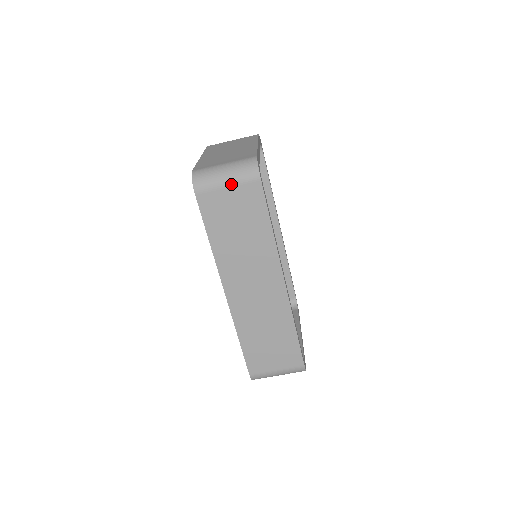
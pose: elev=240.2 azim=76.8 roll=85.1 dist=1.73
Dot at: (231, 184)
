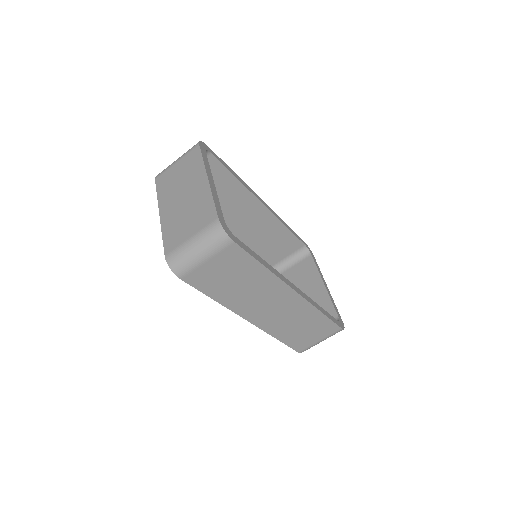
Dot at: (209, 258)
